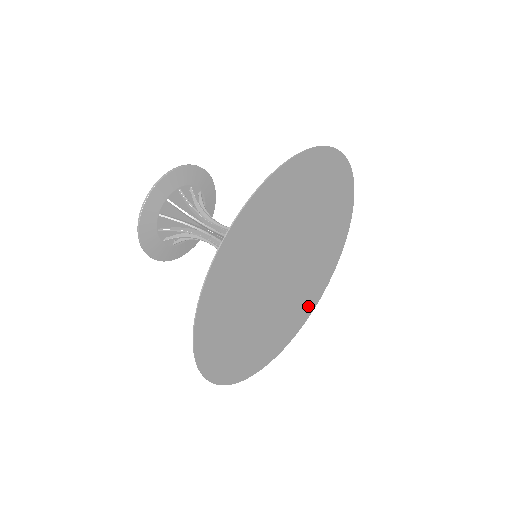
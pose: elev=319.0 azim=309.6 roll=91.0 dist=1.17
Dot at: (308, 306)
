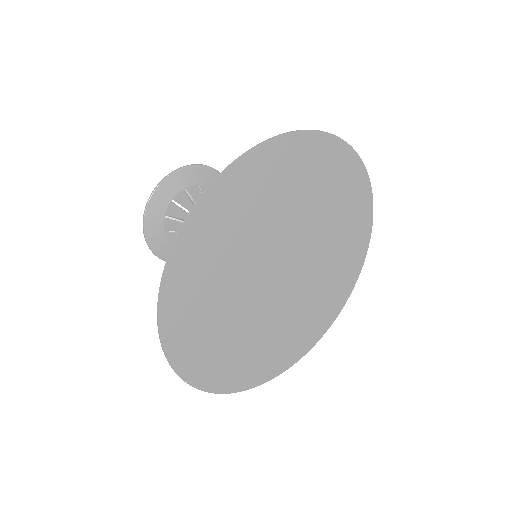
Dot at: (294, 348)
